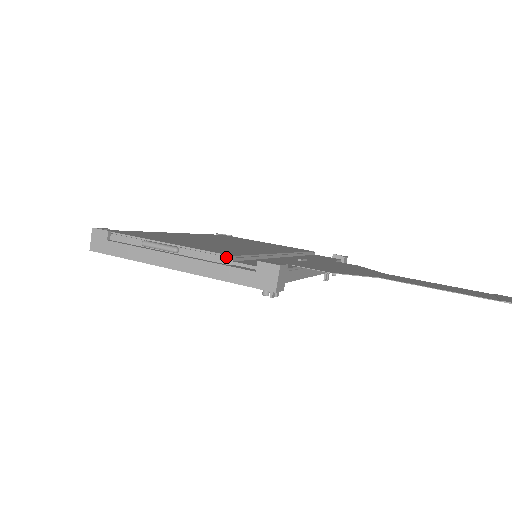
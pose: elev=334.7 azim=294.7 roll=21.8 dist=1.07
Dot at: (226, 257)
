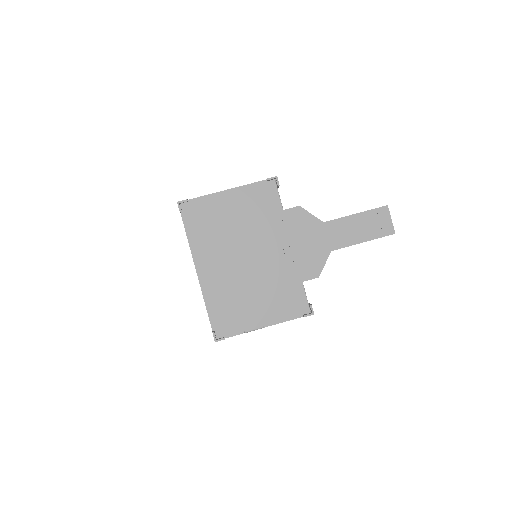
Dot at: (288, 319)
